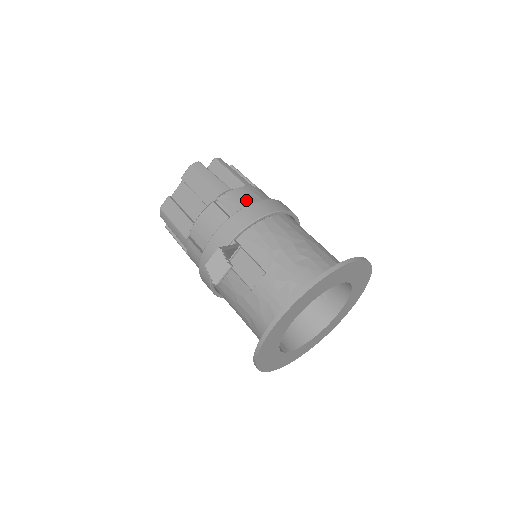
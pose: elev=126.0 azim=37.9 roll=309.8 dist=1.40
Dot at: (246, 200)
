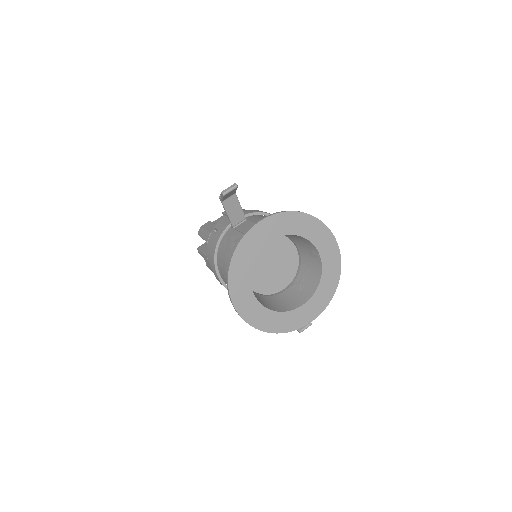
Dot at: occluded
